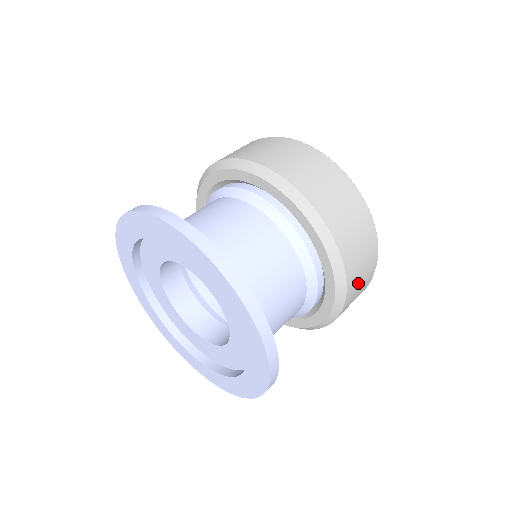
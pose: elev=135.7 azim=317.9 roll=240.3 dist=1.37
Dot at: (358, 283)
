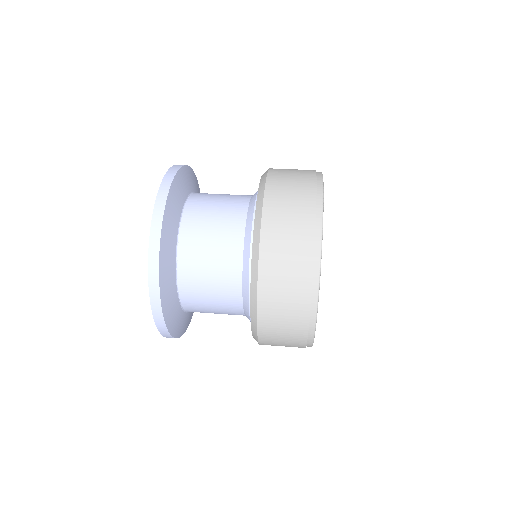
Dot at: occluded
